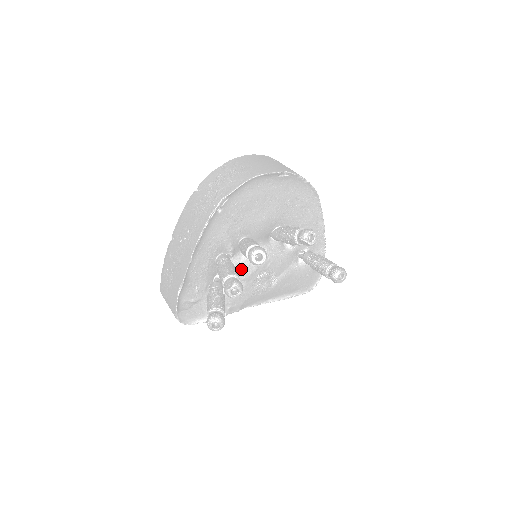
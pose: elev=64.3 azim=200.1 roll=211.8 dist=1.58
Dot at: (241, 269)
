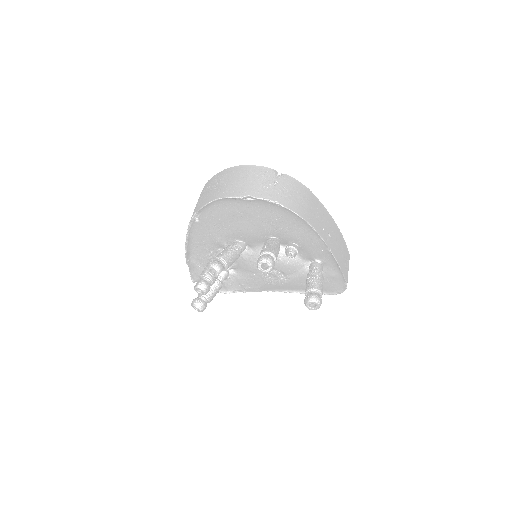
Dot at: (245, 263)
